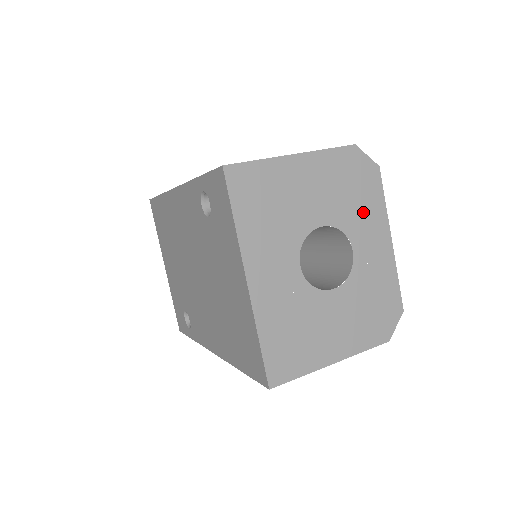
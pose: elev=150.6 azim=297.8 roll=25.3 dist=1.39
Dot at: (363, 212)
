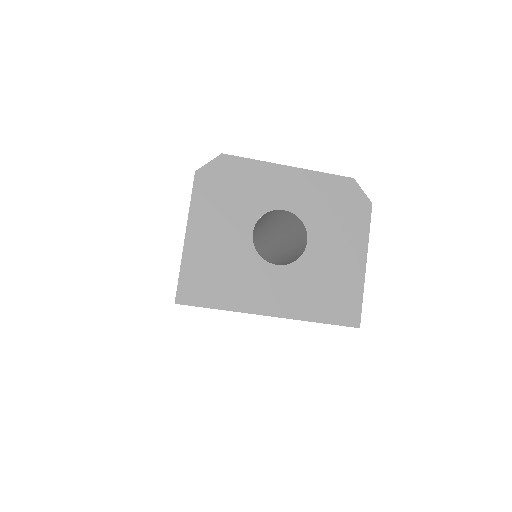
Dot at: (255, 187)
